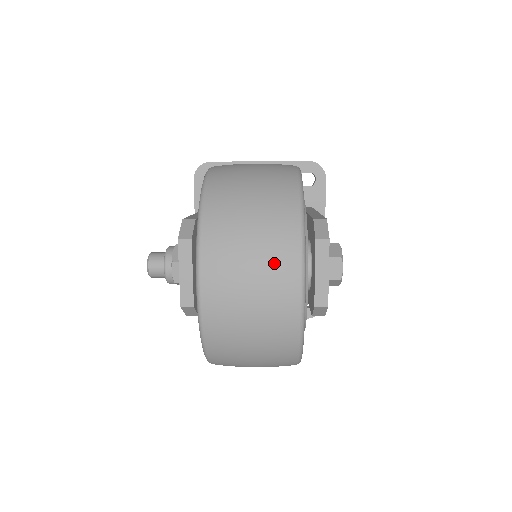
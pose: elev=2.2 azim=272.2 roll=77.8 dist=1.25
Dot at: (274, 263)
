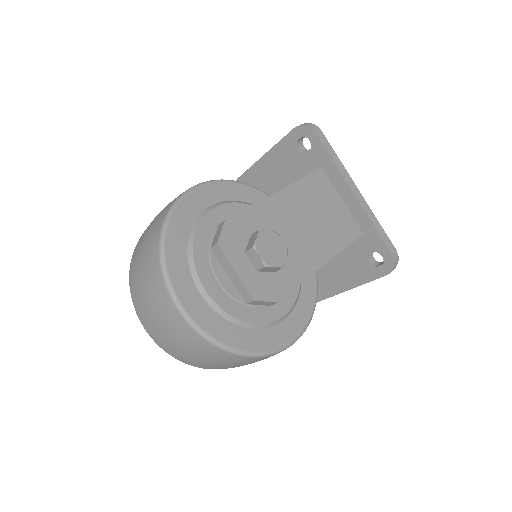
Dot at: (156, 296)
